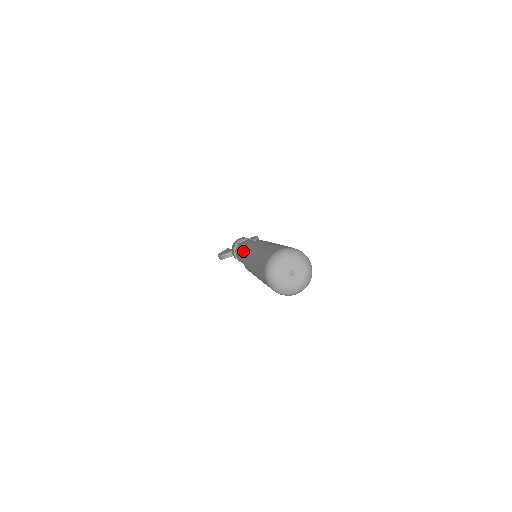
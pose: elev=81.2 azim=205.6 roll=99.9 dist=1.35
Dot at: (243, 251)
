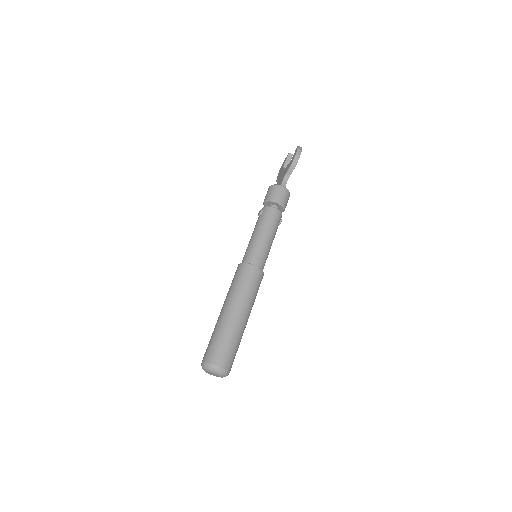
Dot at: occluded
